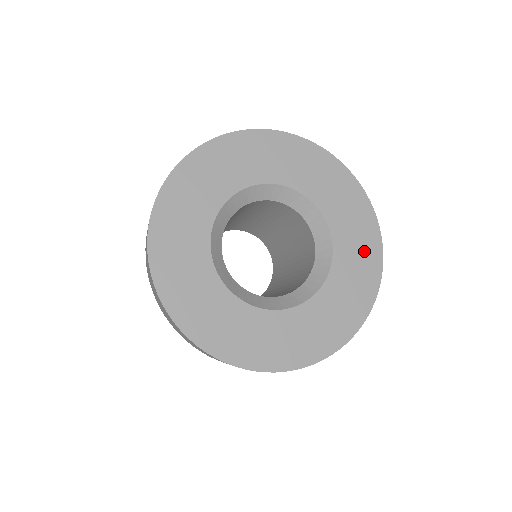
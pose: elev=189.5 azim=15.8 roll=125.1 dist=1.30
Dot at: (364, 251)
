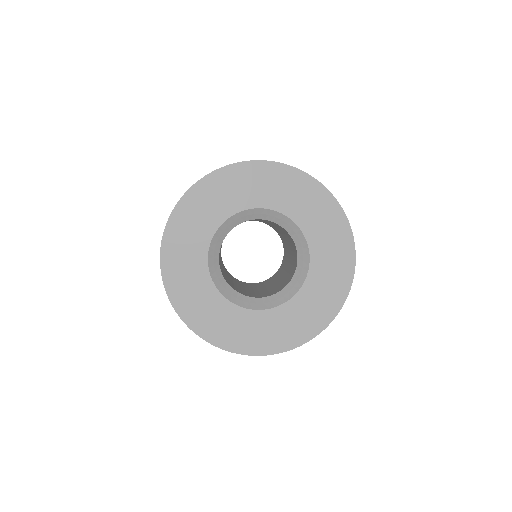
Dot at: (325, 215)
